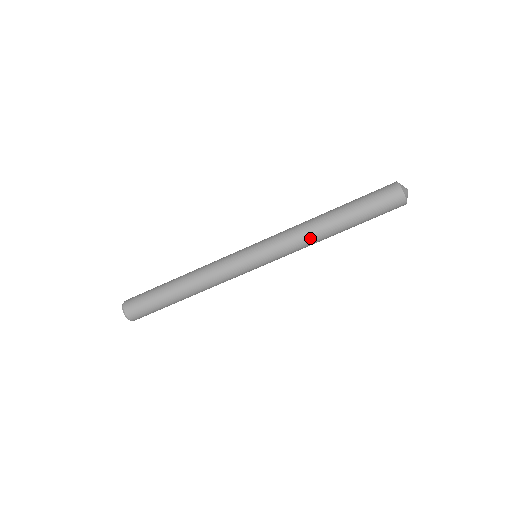
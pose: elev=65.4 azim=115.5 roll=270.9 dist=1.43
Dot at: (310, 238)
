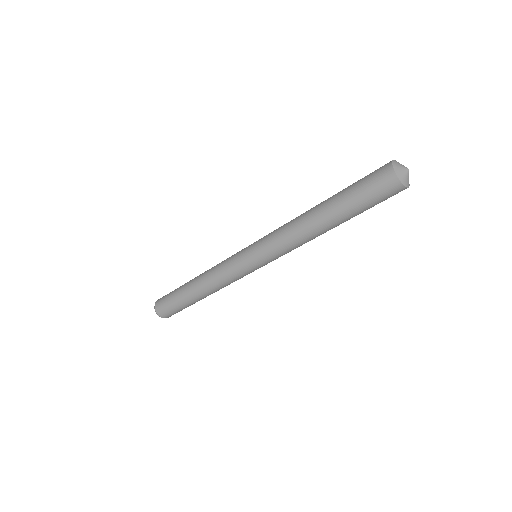
Dot at: (298, 235)
